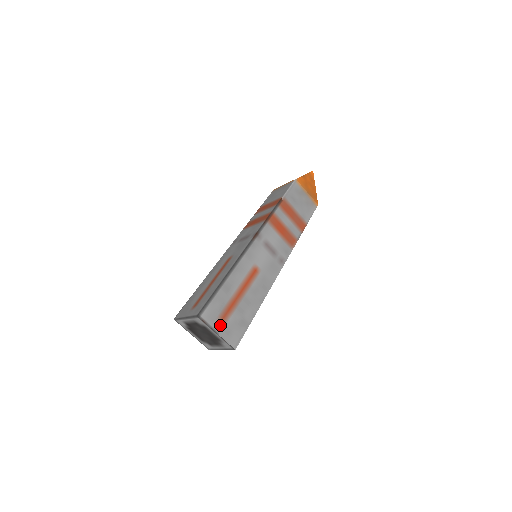
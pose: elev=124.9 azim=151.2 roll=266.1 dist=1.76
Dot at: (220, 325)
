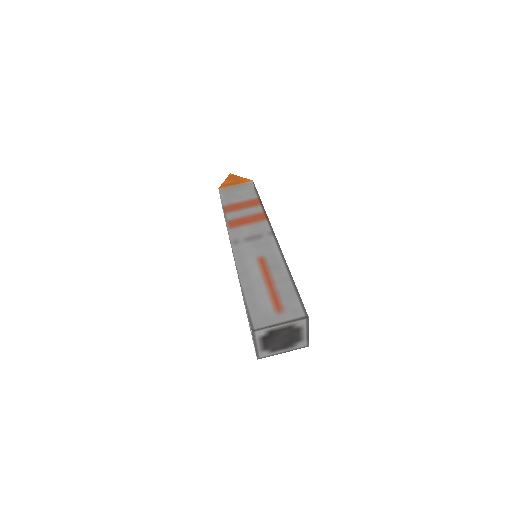
Dot at: occluded
